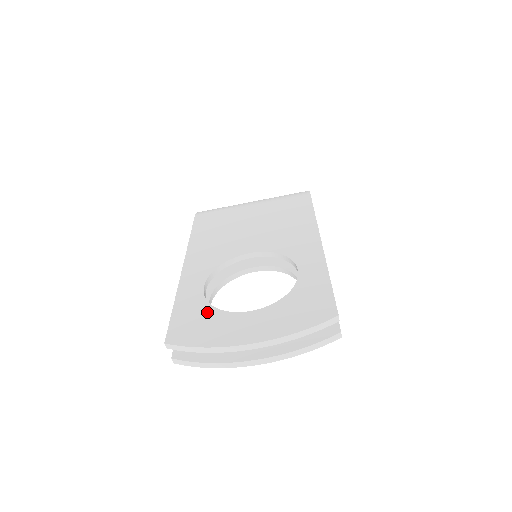
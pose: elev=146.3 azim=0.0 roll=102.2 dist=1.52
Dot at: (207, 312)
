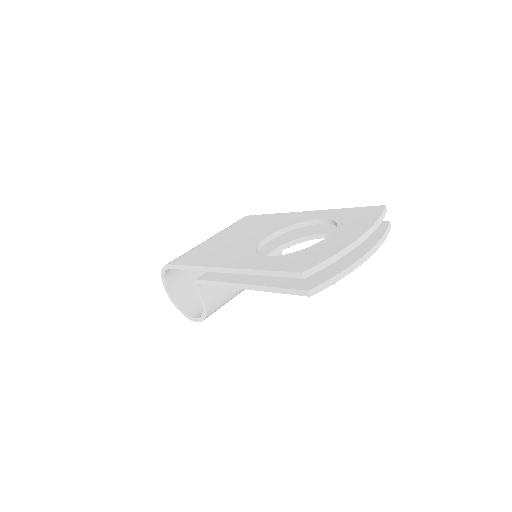
Dot at: (299, 253)
